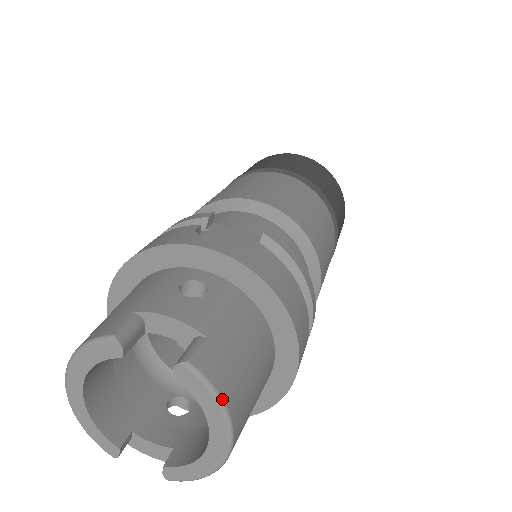
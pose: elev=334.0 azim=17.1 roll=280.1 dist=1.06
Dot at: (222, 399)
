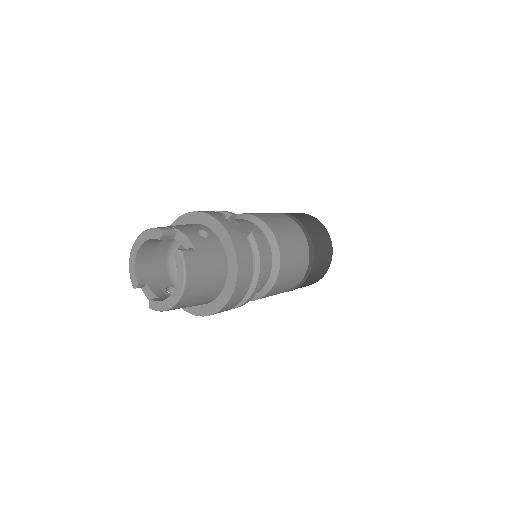
Dot at: (186, 273)
